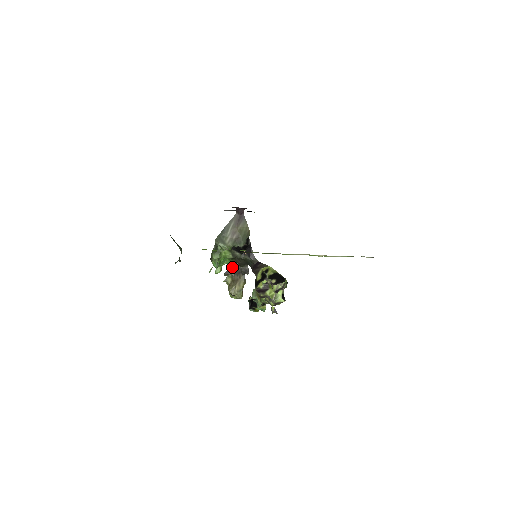
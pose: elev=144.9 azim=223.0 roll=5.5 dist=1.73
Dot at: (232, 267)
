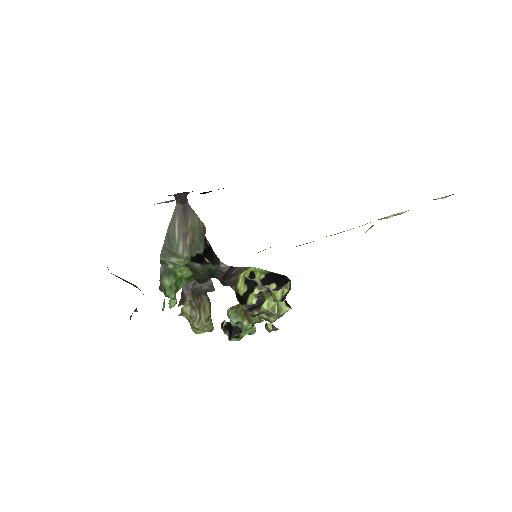
Dot at: (186, 289)
